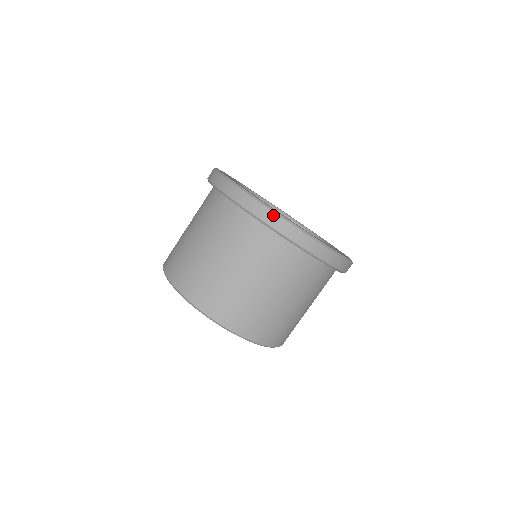
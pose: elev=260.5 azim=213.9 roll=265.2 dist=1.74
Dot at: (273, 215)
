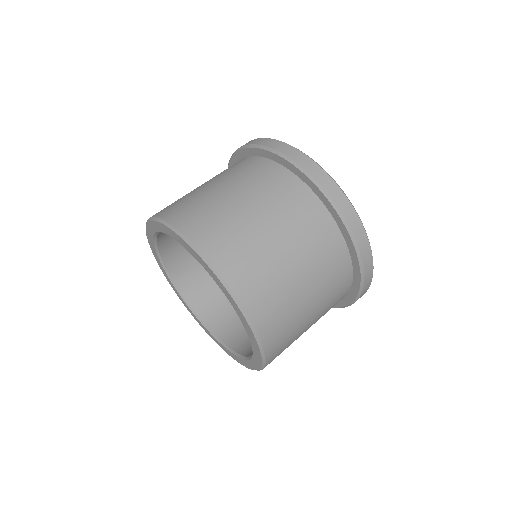
Dot at: (293, 149)
